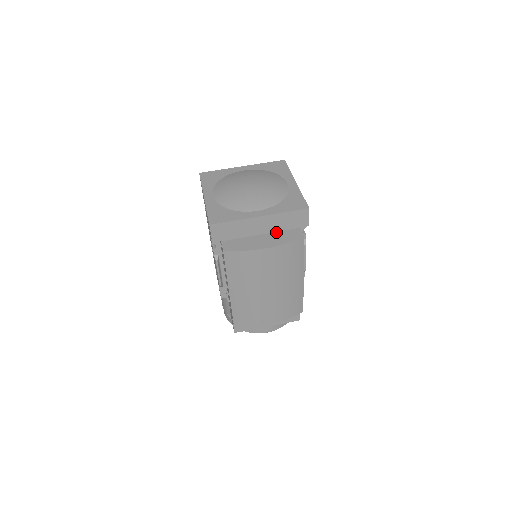
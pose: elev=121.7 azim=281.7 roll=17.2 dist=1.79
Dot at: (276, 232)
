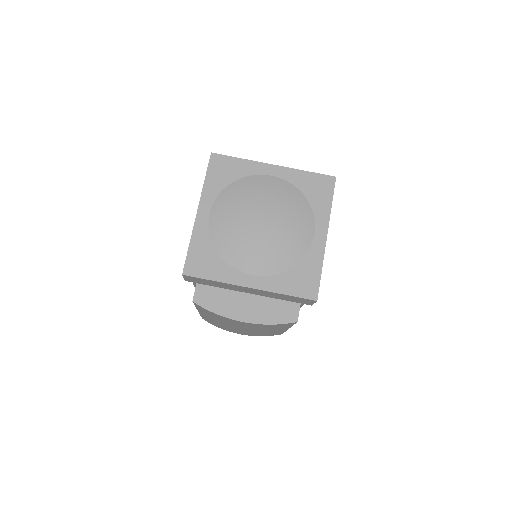
Dot at: (268, 298)
